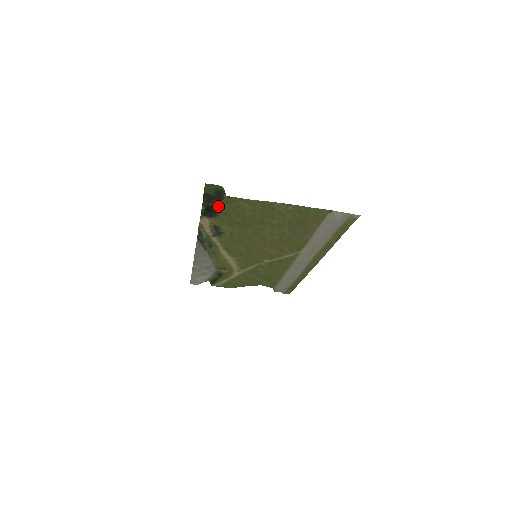
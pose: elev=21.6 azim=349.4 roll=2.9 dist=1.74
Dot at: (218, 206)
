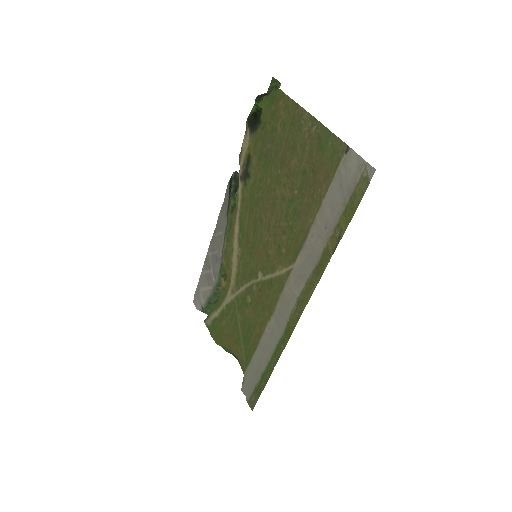
Dot at: (264, 108)
